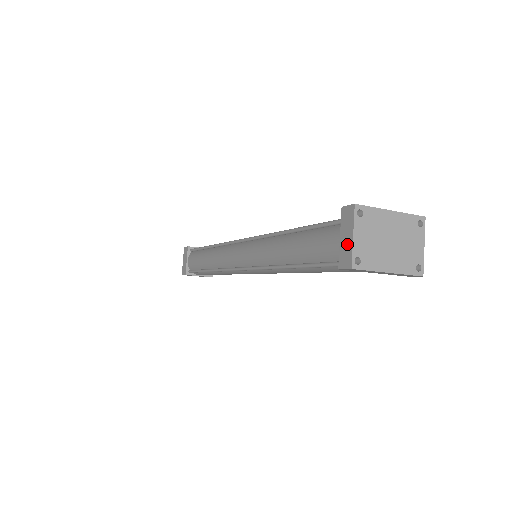
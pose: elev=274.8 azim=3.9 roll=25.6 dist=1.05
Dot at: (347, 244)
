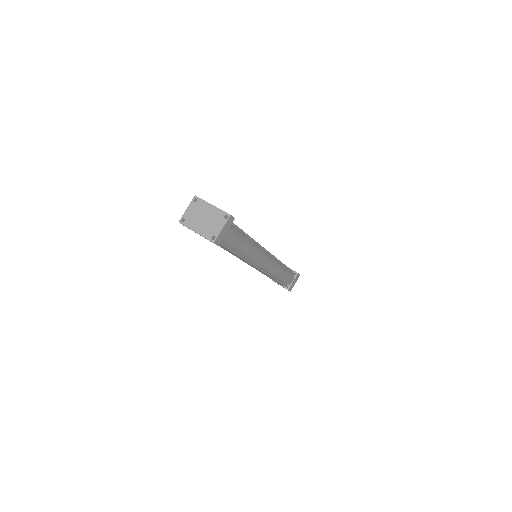
Dot at: (187, 213)
